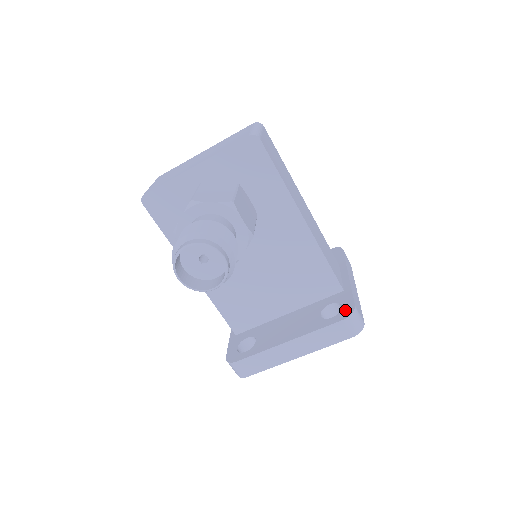
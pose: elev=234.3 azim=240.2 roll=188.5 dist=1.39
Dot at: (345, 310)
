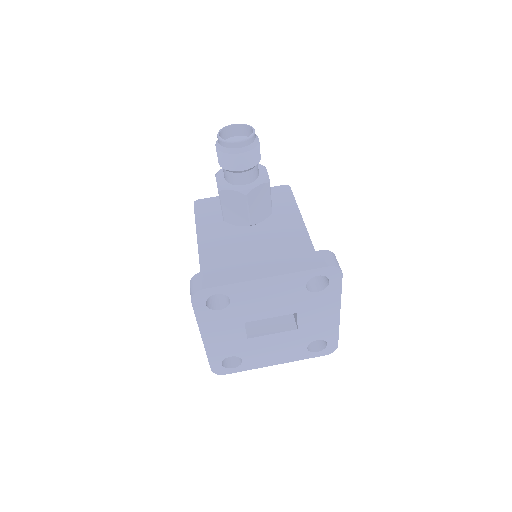
Dot at: occluded
